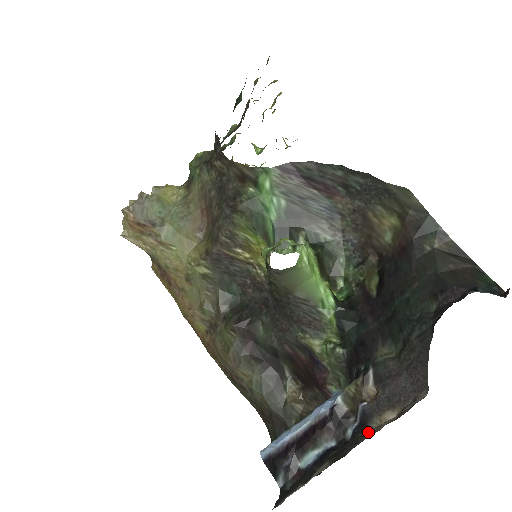
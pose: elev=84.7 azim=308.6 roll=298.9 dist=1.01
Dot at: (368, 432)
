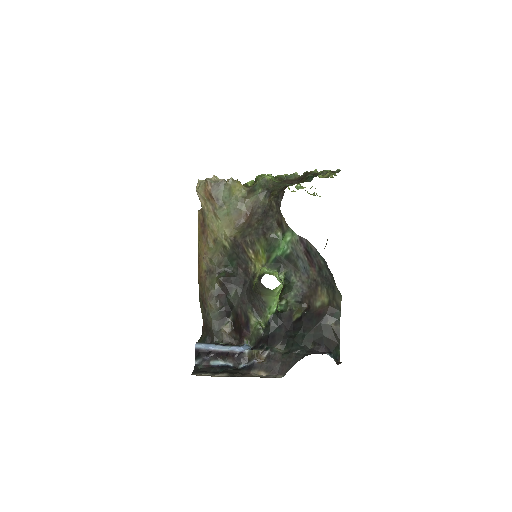
Dot at: (250, 373)
